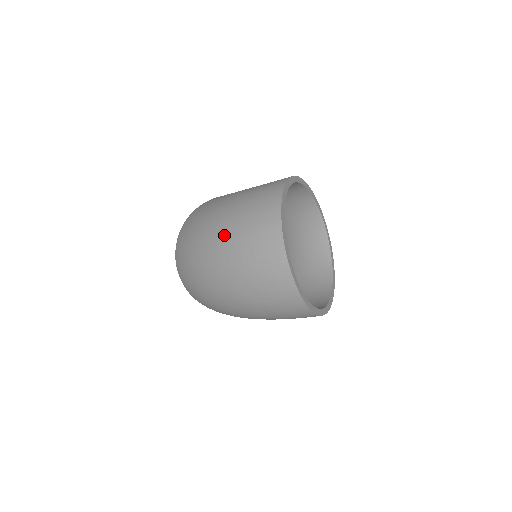
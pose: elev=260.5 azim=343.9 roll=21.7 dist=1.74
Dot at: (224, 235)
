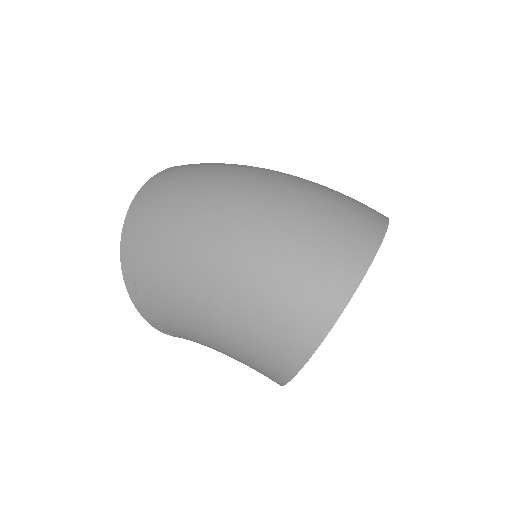
Dot at: (304, 180)
